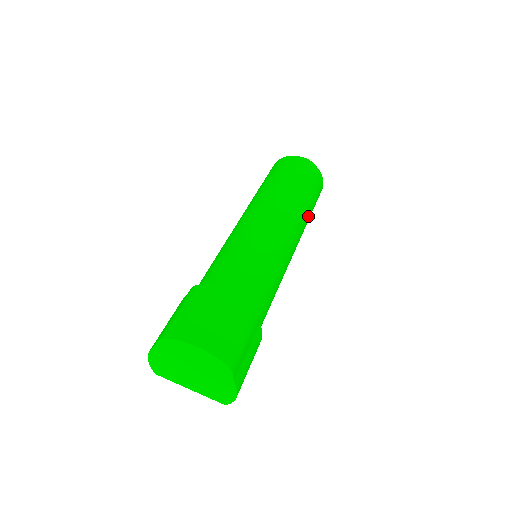
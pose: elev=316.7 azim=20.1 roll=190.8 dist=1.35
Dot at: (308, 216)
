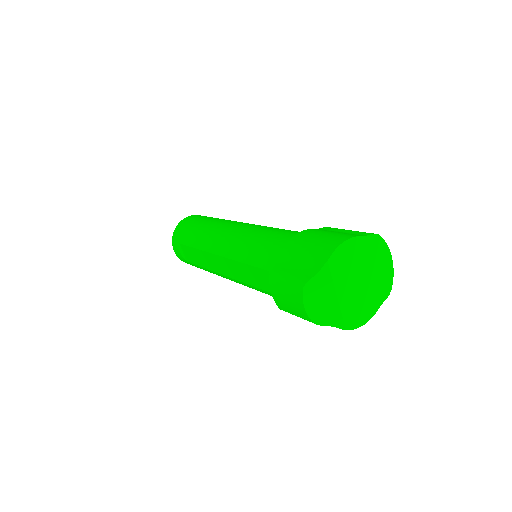
Dot at: occluded
